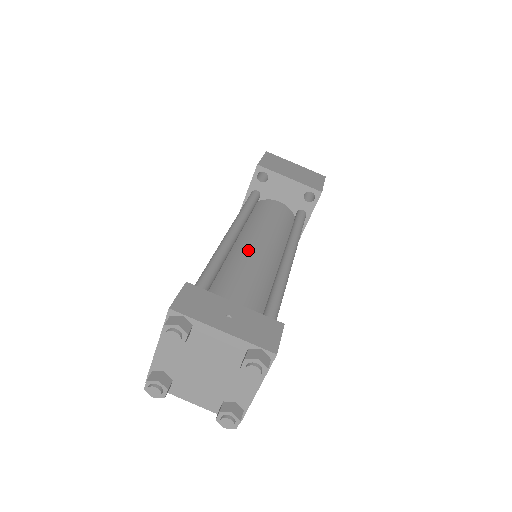
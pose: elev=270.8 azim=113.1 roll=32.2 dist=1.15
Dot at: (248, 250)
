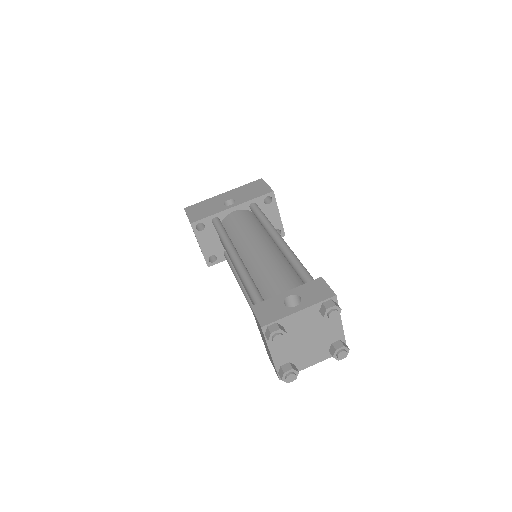
Dot at: occluded
